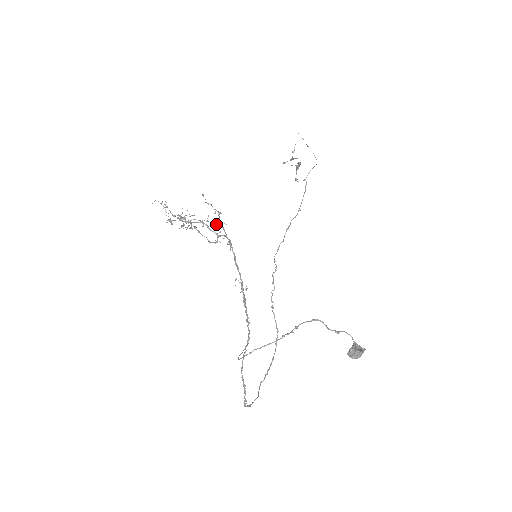
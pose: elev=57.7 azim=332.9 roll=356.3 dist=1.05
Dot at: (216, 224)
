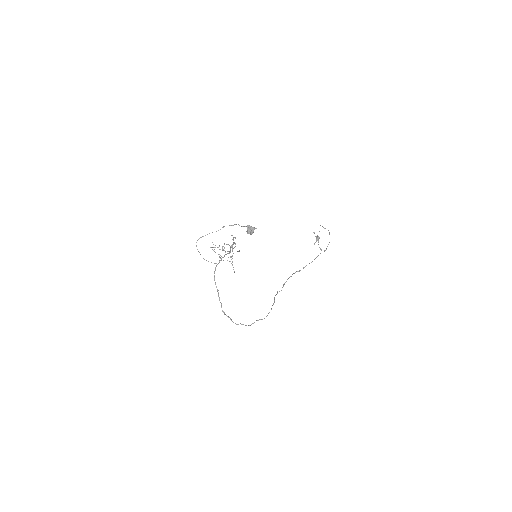
Dot at: occluded
